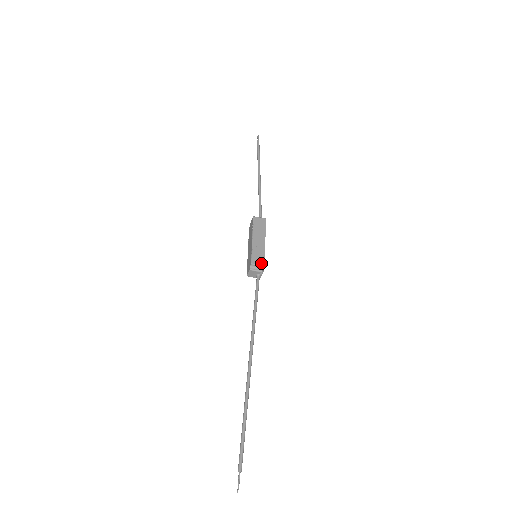
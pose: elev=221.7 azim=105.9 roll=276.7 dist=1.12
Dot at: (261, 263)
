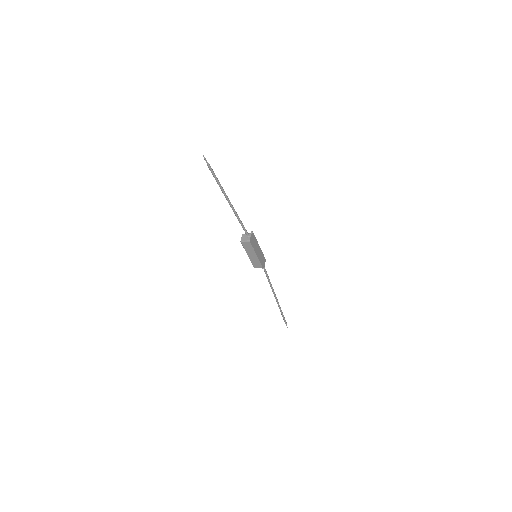
Dot at: (260, 267)
